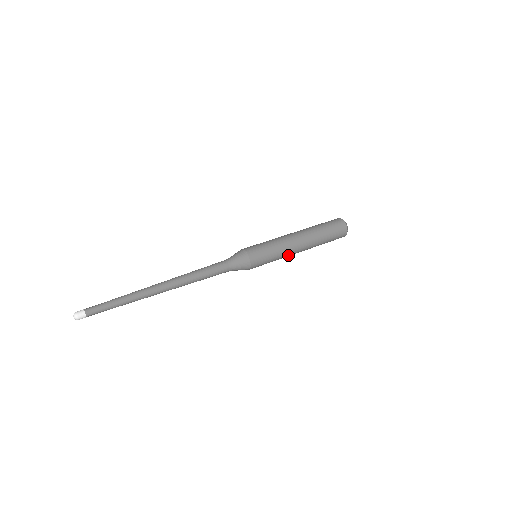
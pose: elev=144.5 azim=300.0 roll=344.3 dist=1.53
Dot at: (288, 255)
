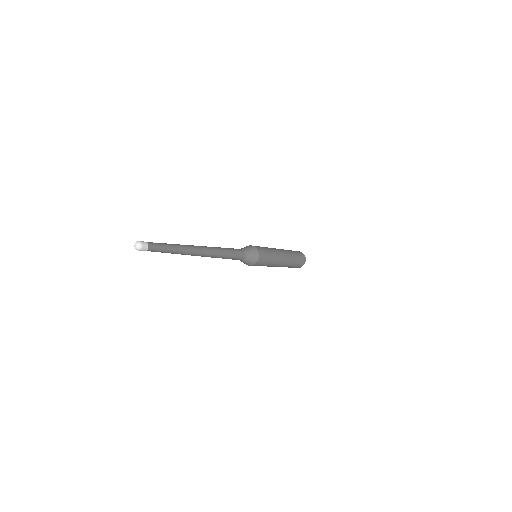
Dot at: (278, 255)
